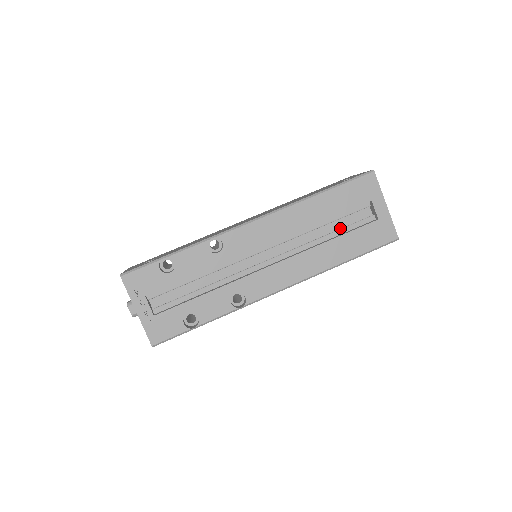
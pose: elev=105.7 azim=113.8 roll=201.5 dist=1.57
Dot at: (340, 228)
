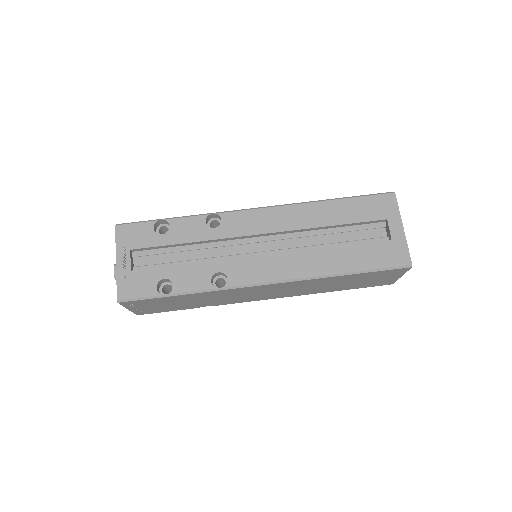
Dot at: (348, 242)
